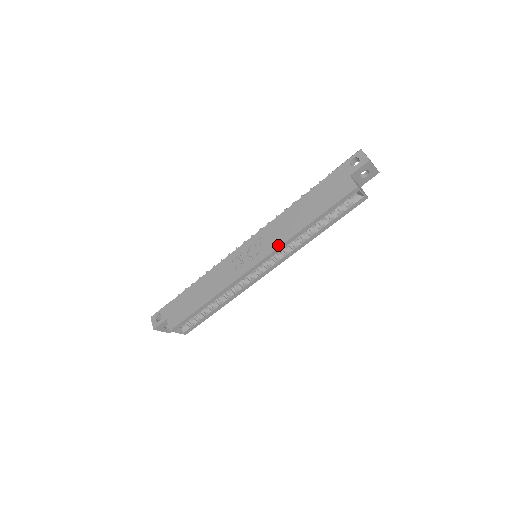
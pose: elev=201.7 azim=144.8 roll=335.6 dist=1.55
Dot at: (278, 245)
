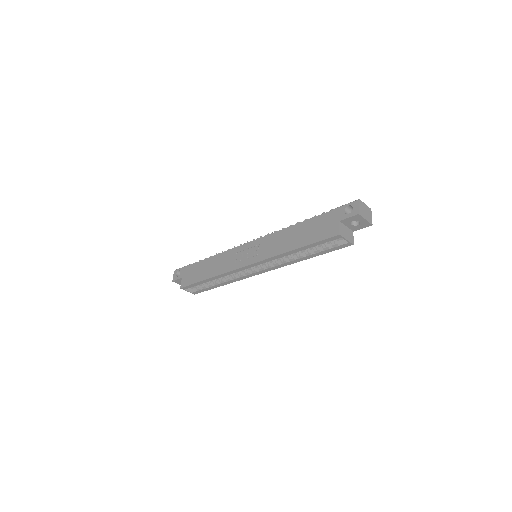
Dot at: (268, 256)
